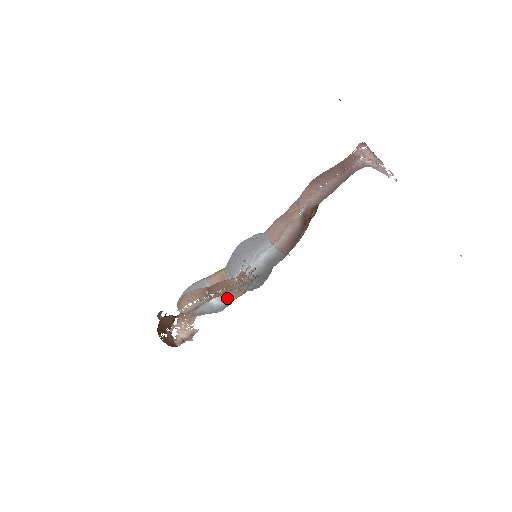
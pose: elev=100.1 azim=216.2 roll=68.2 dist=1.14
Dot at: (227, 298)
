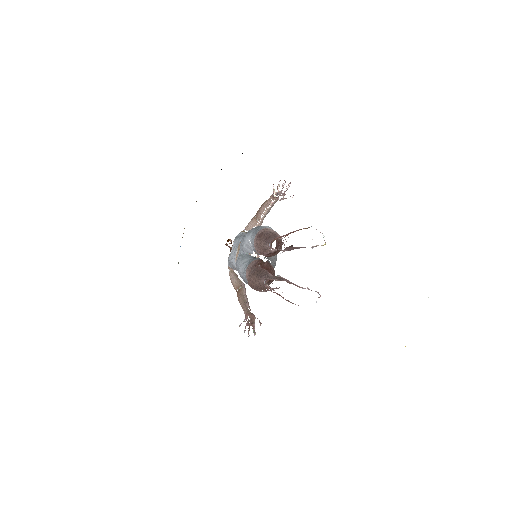
Dot at: occluded
